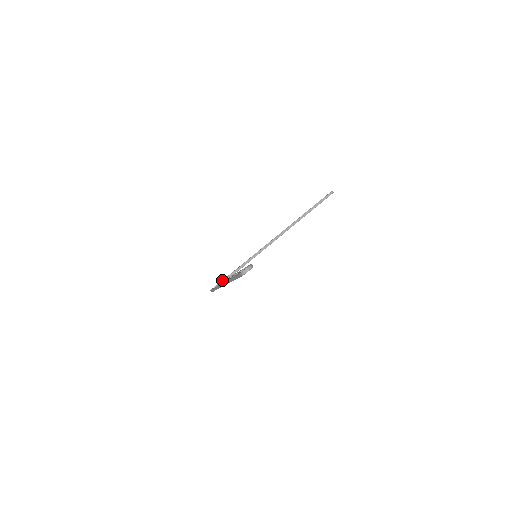
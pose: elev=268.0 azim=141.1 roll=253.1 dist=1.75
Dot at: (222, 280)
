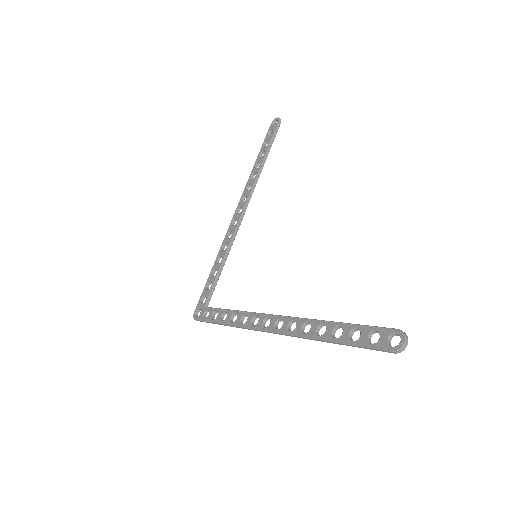
Dot at: (201, 297)
